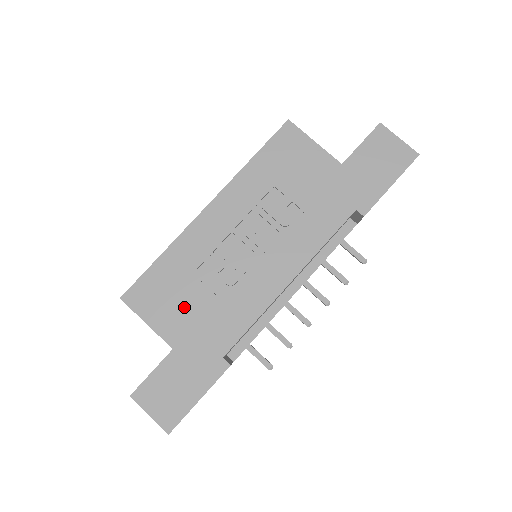
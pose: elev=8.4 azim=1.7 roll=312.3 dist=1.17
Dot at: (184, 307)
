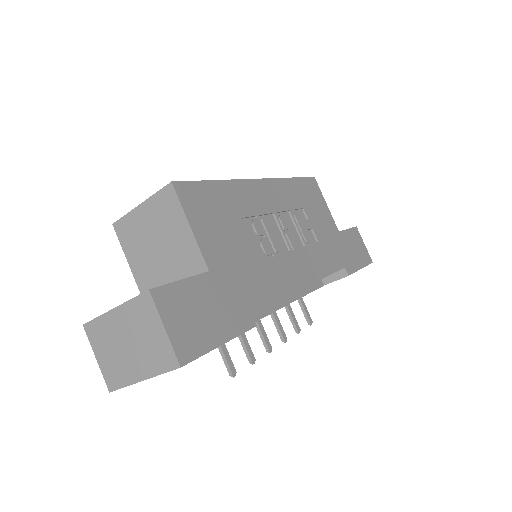
Dot at: (228, 240)
